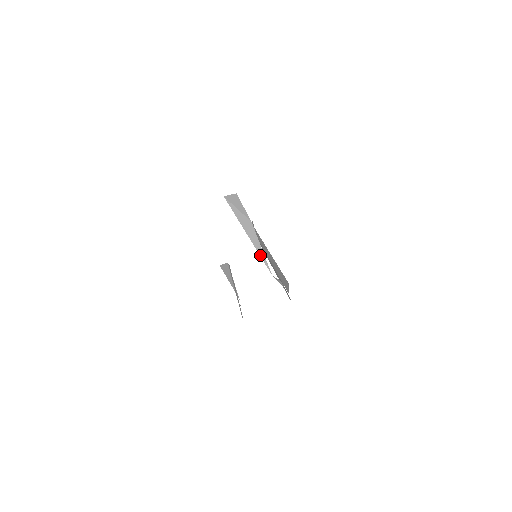
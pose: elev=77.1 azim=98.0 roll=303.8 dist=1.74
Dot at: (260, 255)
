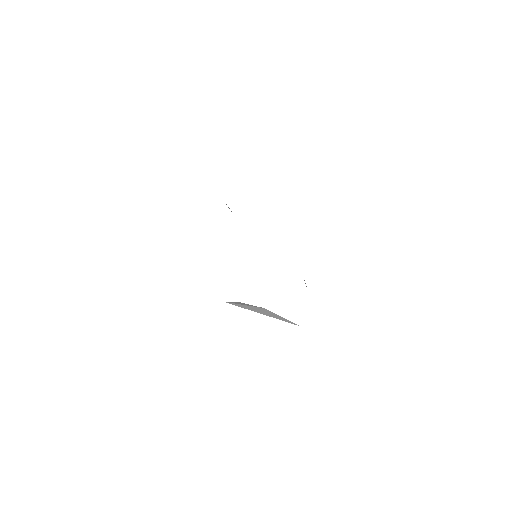
Dot at: occluded
